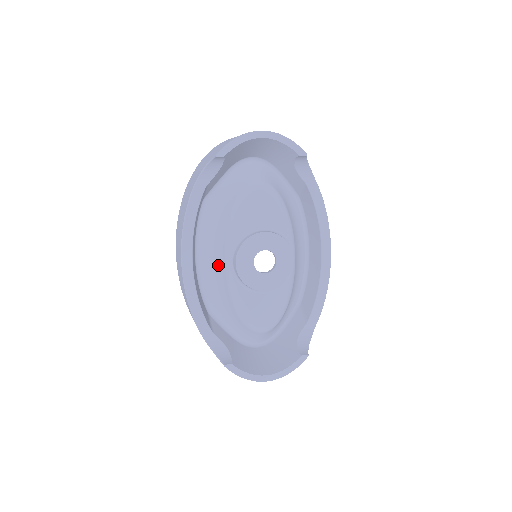
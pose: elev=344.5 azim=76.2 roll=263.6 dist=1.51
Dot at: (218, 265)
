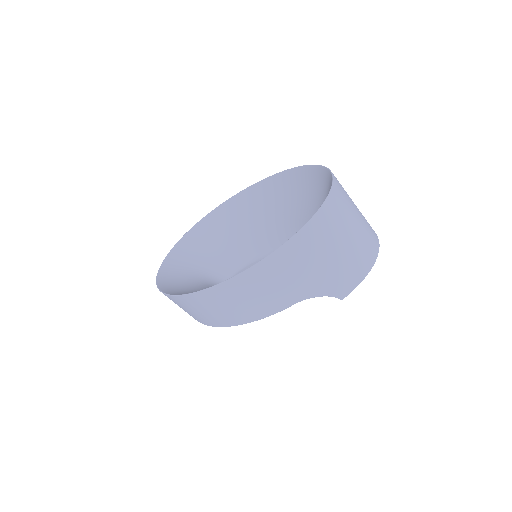
Dot at: occluded
